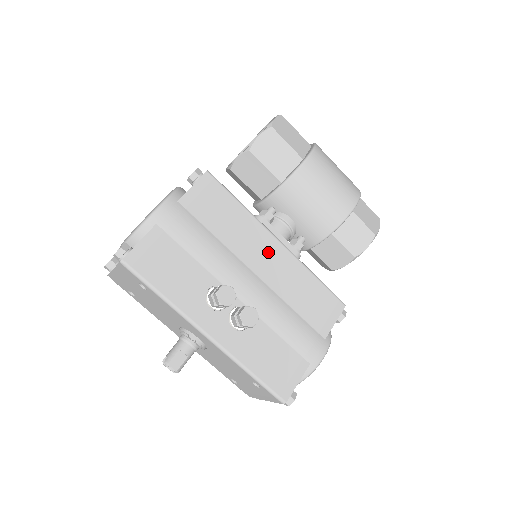
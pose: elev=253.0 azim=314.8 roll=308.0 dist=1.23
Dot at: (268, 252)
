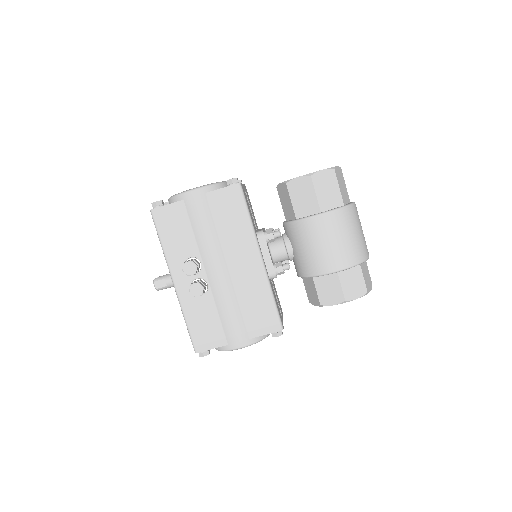
Dot at: (247, 260)
